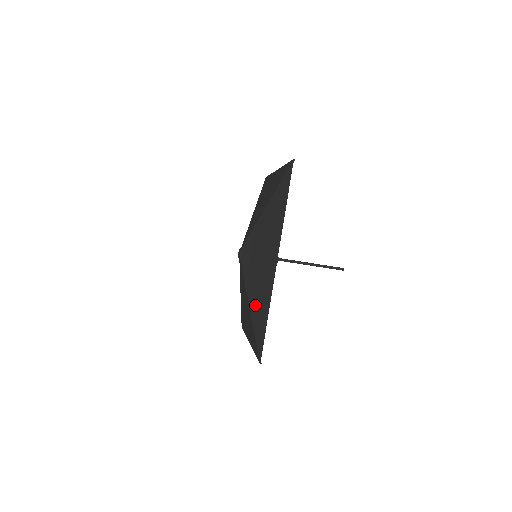
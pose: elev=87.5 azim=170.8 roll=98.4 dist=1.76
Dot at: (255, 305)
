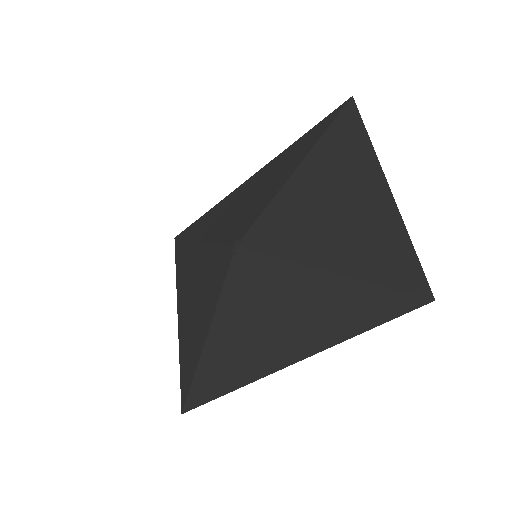
Dot at: (216, 352)
